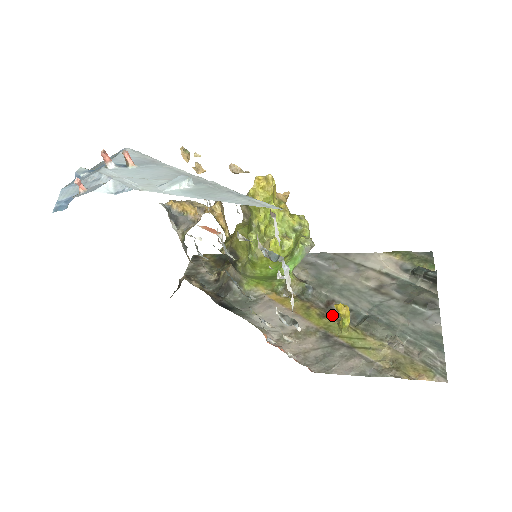
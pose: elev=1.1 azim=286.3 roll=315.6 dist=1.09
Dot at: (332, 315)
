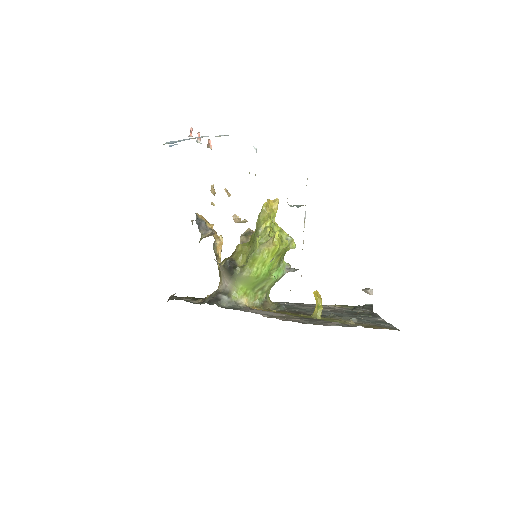
Dot at: (305, 314)
